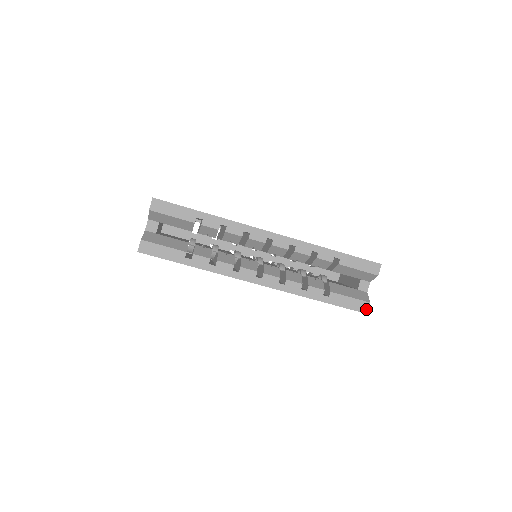
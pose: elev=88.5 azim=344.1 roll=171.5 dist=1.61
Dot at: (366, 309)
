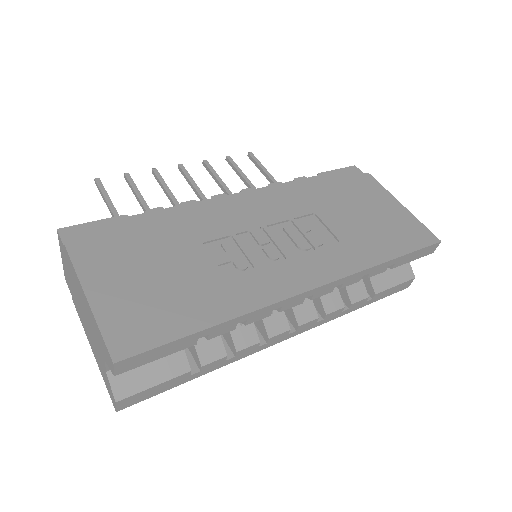
Dot at: (409, 285)
